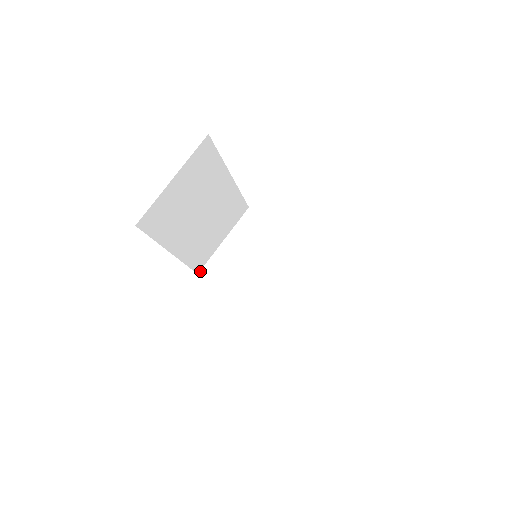
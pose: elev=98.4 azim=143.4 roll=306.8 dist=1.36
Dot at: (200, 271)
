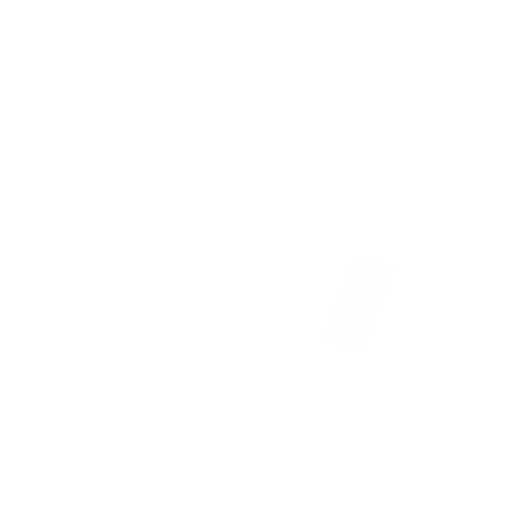
Dot at: (253, 305)
